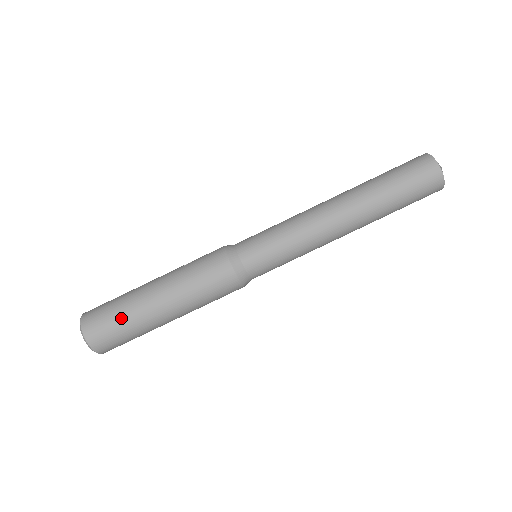
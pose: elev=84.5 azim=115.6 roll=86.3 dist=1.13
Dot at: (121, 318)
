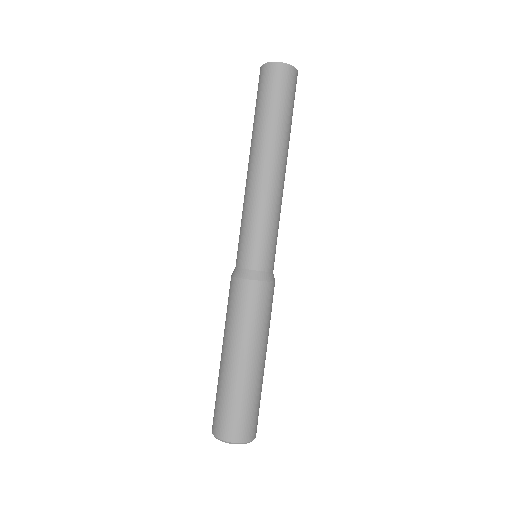
Dot at: (223, 397)
